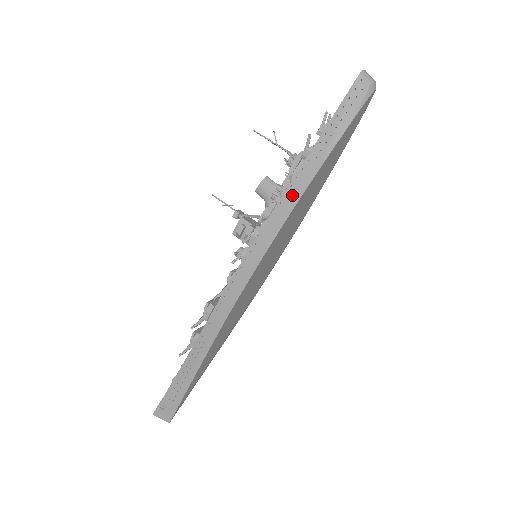
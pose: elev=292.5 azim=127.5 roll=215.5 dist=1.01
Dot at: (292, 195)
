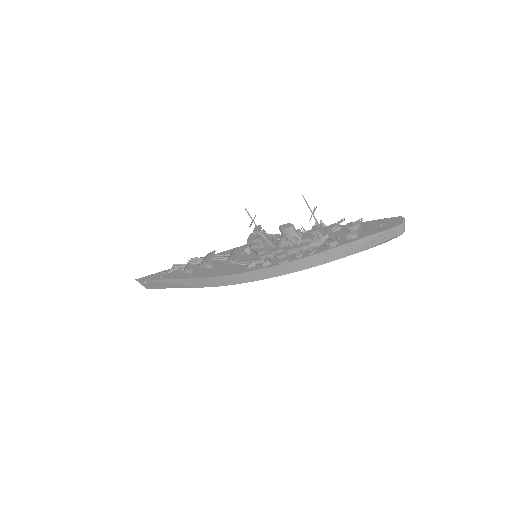
Dot at: (303, 264)
